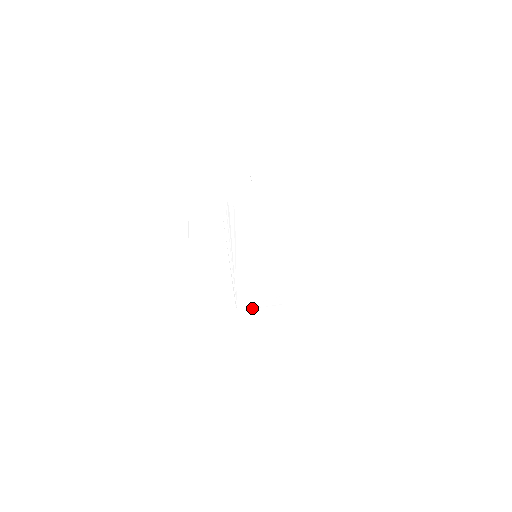
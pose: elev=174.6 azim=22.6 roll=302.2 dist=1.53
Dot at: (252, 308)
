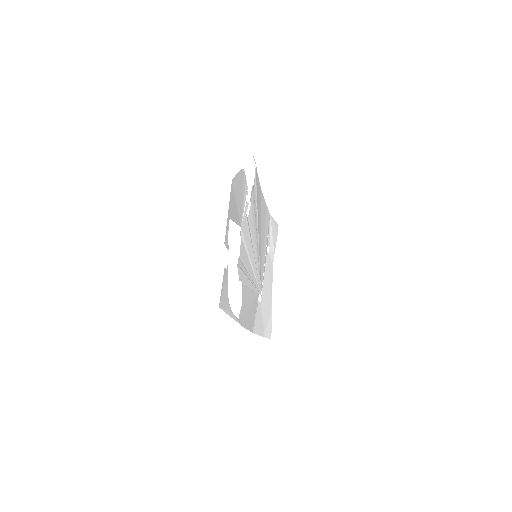
Dot at: (263, 279)
